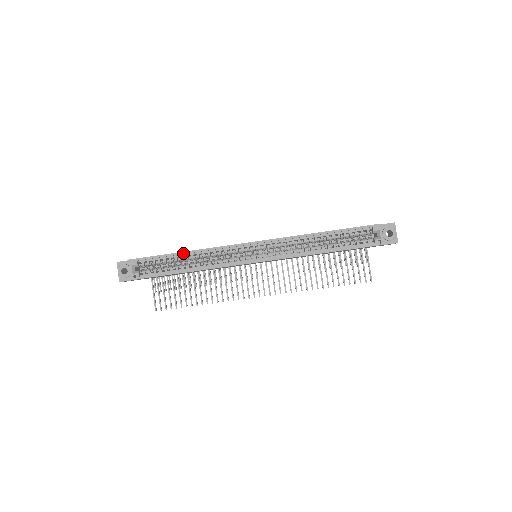
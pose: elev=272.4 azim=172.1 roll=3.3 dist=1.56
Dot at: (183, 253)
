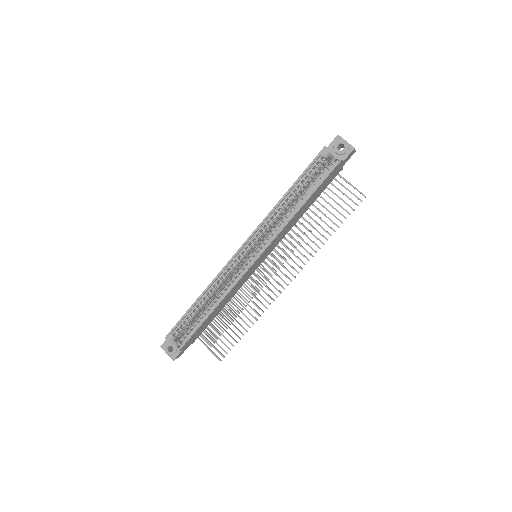
Dot at: (198, 300)
